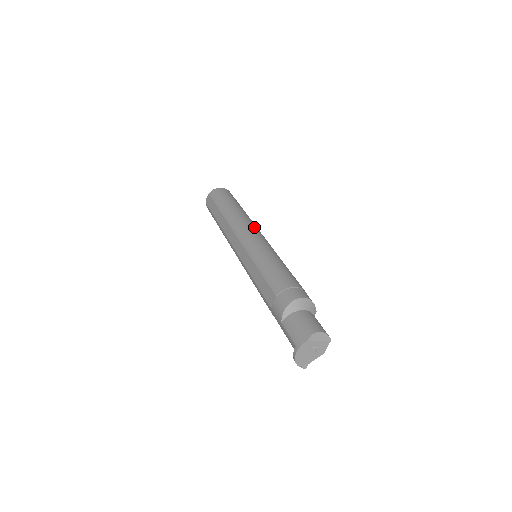
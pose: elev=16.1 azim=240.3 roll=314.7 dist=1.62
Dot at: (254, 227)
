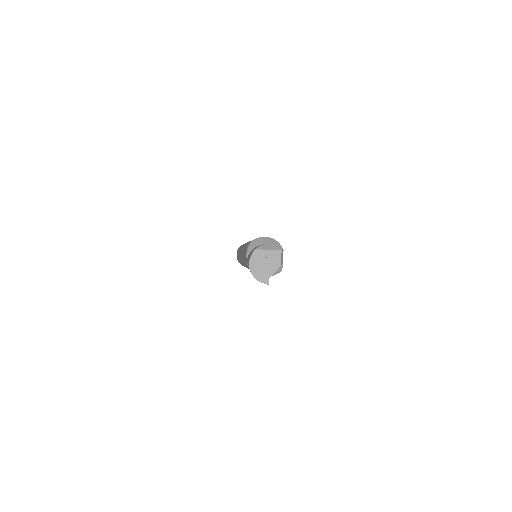
Dot at: occluded
